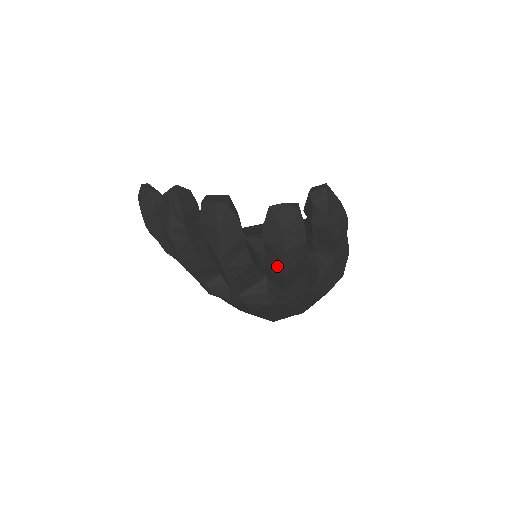
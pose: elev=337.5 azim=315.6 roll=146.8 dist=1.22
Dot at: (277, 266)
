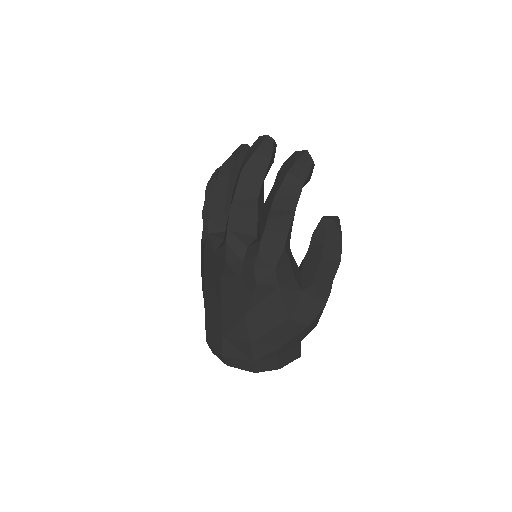
Dot at: (274, 193)
